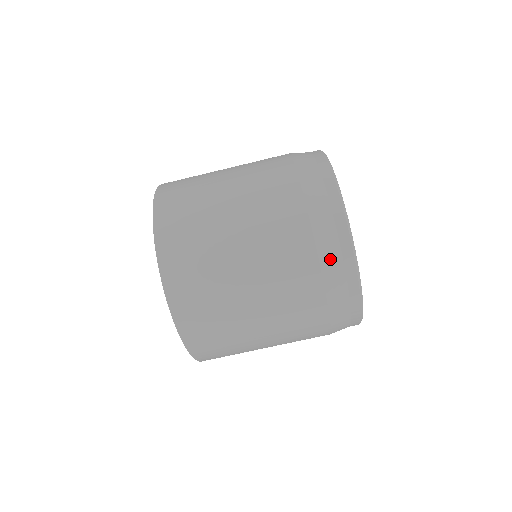
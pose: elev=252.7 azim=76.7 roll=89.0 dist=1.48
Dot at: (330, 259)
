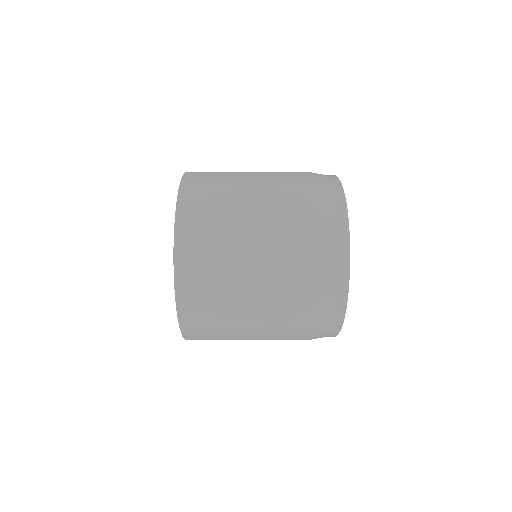
Dot at: occluded
